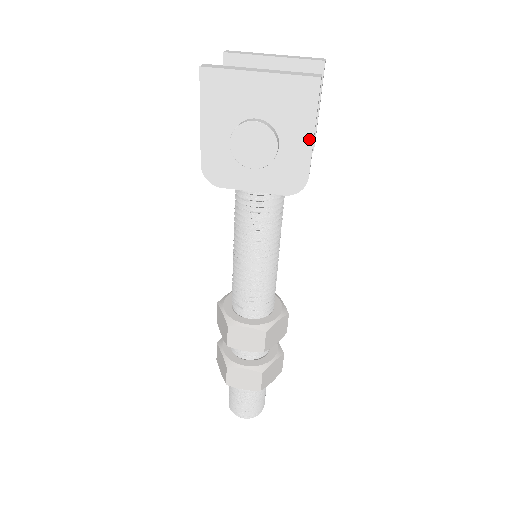
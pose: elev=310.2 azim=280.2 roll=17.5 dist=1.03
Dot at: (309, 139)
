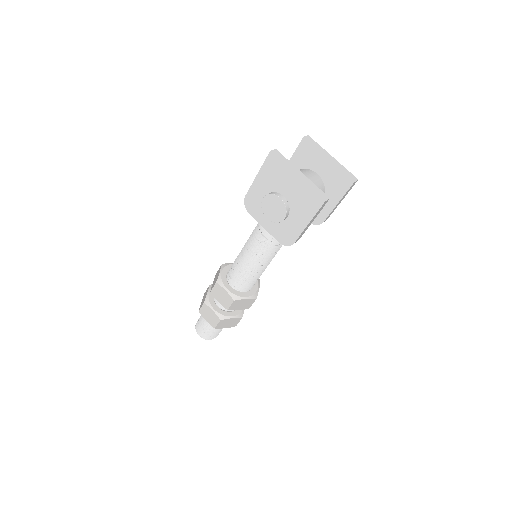
Dot at: (304, 225)
